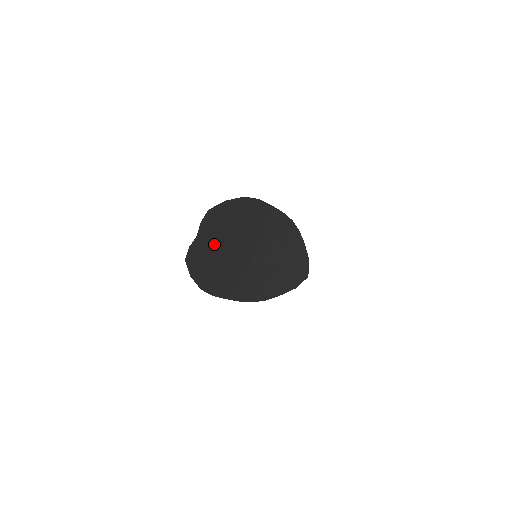
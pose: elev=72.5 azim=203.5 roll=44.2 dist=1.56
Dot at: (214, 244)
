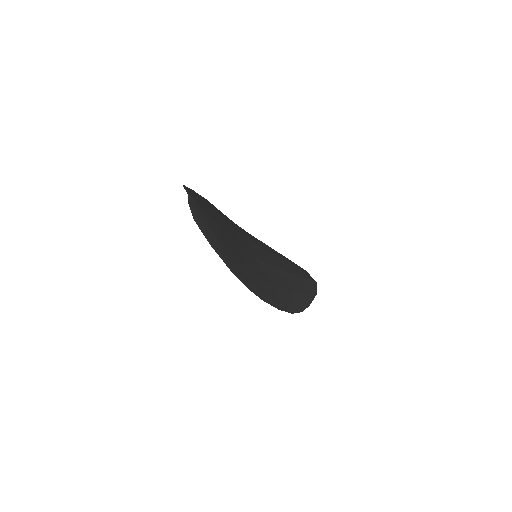
Dot at: (208, 216)
